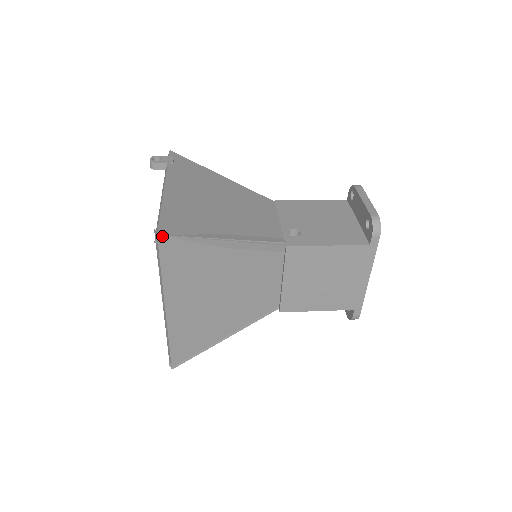
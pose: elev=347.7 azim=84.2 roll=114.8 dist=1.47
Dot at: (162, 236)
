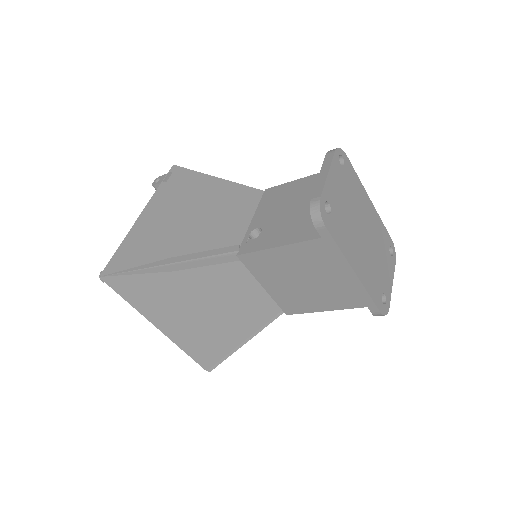
Dot at: (104, 277)
